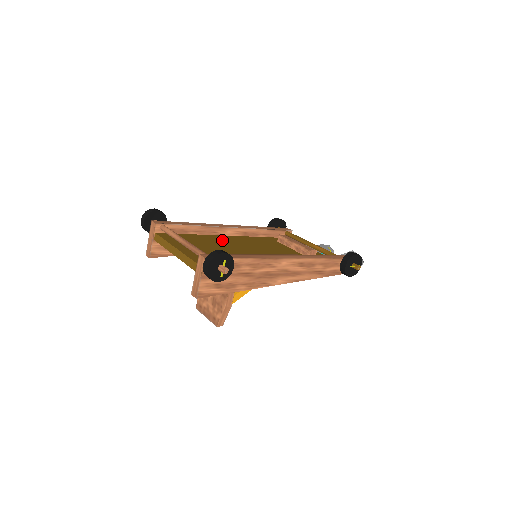
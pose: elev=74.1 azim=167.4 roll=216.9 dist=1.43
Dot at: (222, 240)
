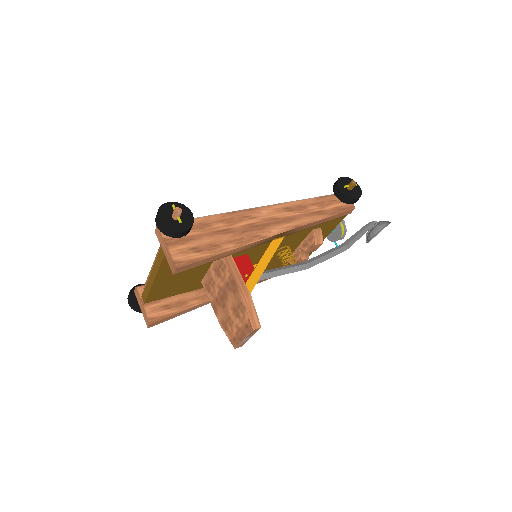
Dot at: occluded
